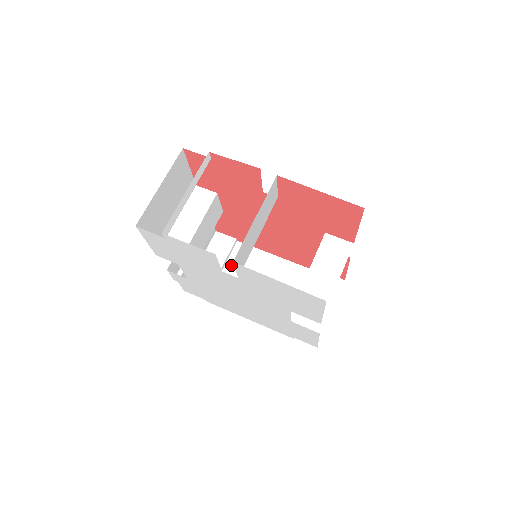
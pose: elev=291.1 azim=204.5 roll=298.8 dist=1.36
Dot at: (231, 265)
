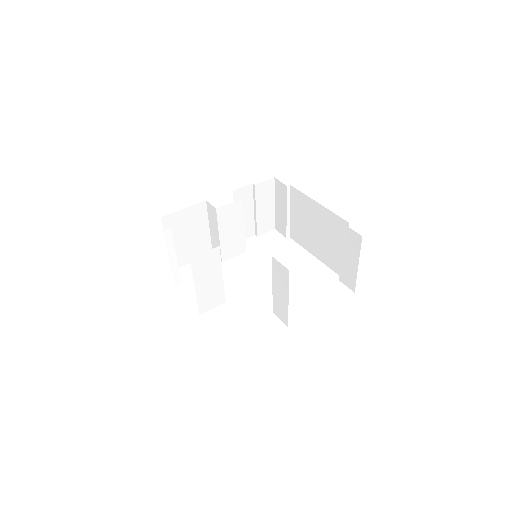
Dot at: (293, 208)
